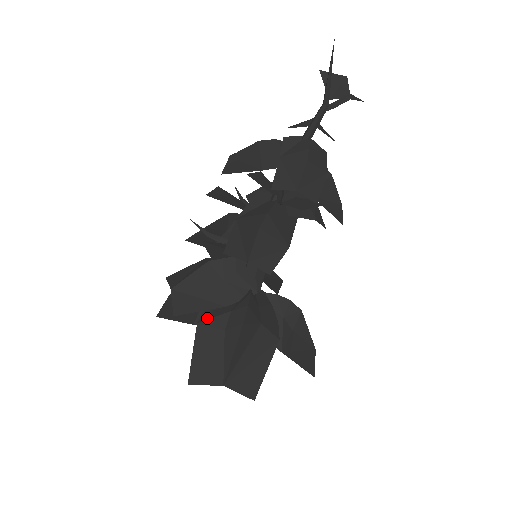
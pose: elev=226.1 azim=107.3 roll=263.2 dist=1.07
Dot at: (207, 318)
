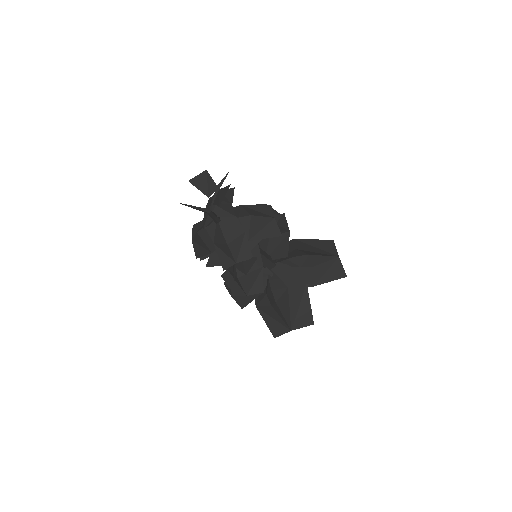
Dot at: (258, 302)
